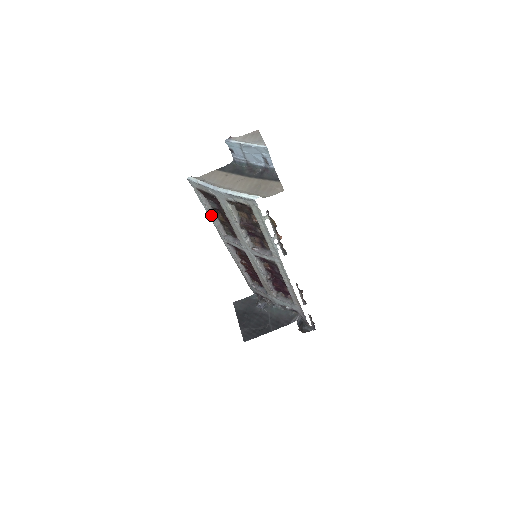
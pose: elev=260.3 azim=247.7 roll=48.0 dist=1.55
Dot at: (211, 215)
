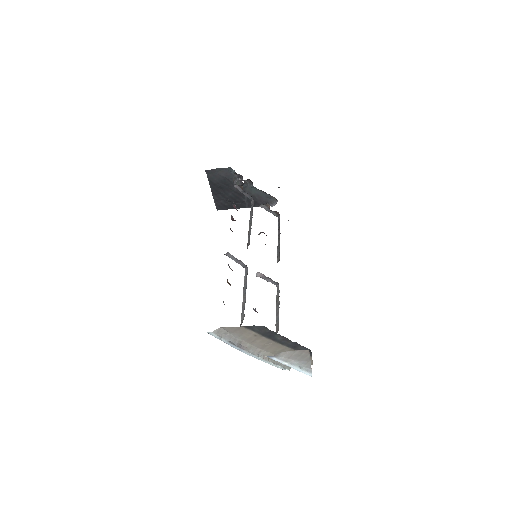
Dot at: occluded
